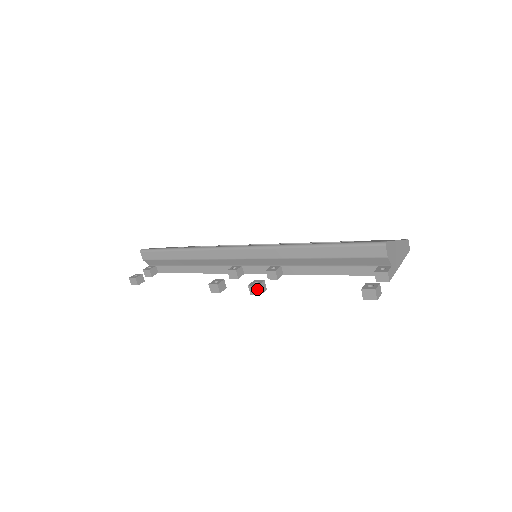
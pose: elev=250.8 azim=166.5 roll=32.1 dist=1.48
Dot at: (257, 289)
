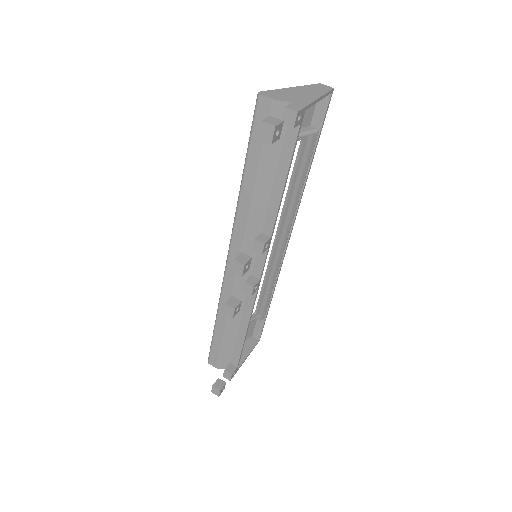
Dot at: (237, 264)
